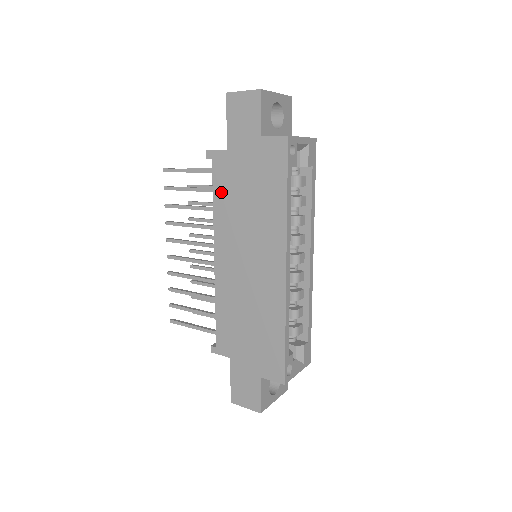
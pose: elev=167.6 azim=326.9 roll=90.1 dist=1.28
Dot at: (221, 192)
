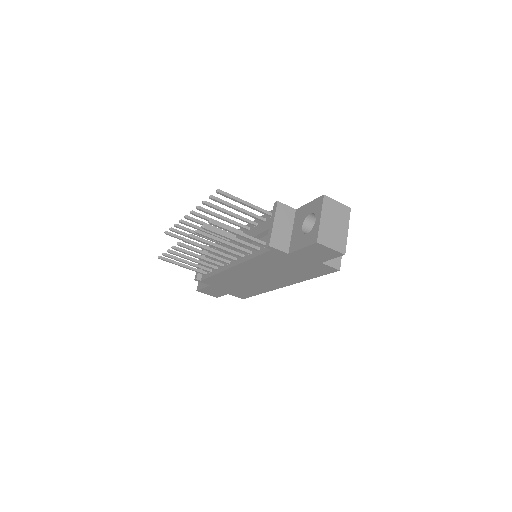
Dot at: (264, 259)
